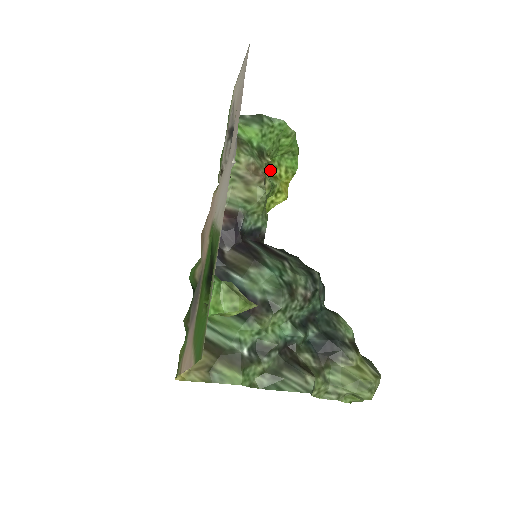
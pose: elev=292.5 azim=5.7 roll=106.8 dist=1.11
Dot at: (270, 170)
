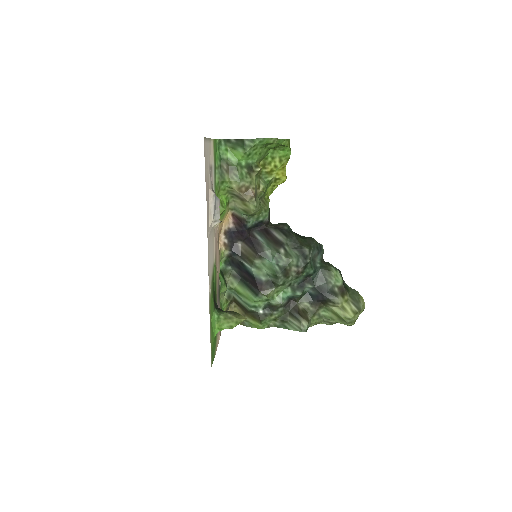
Dot at: (264, 168)
